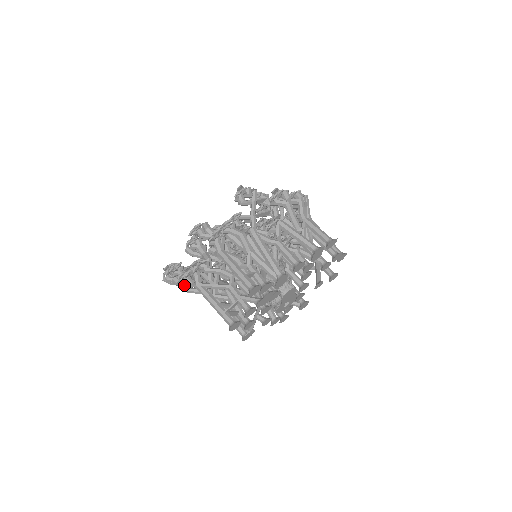
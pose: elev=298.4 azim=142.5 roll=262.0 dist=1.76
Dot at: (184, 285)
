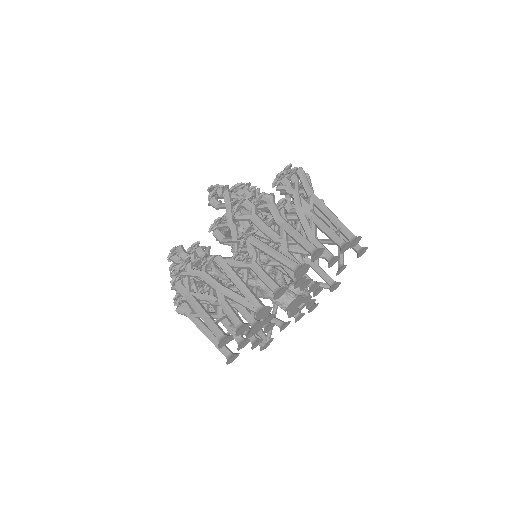
Dot at: occluded
